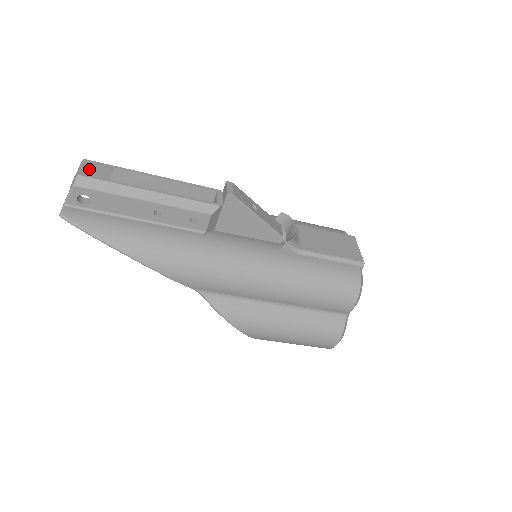
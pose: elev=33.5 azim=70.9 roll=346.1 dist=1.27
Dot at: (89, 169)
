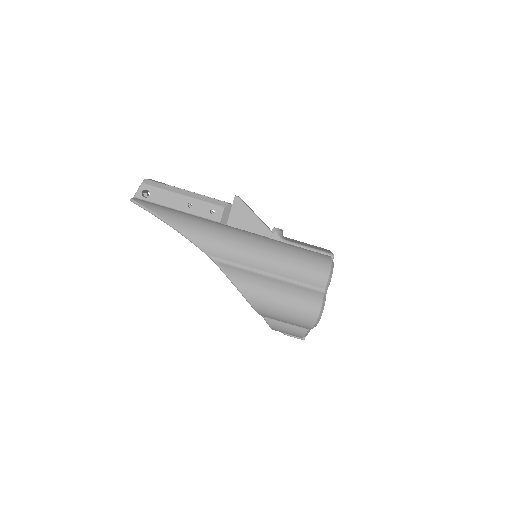
Dot at: (152, 180)
